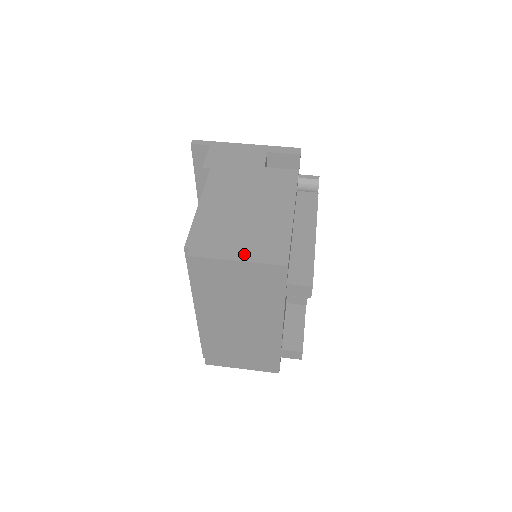
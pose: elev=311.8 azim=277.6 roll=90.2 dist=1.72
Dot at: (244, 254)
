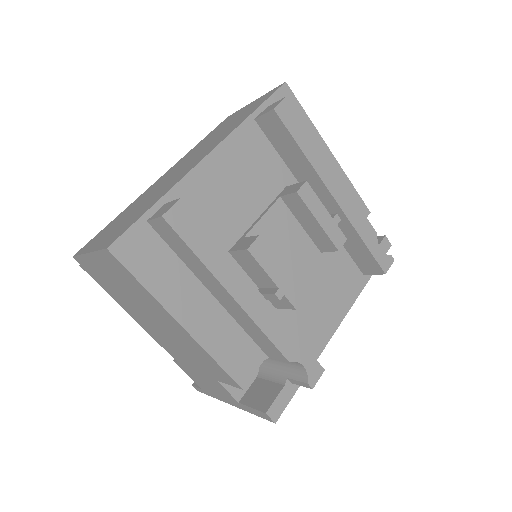
Dot at: occluded
